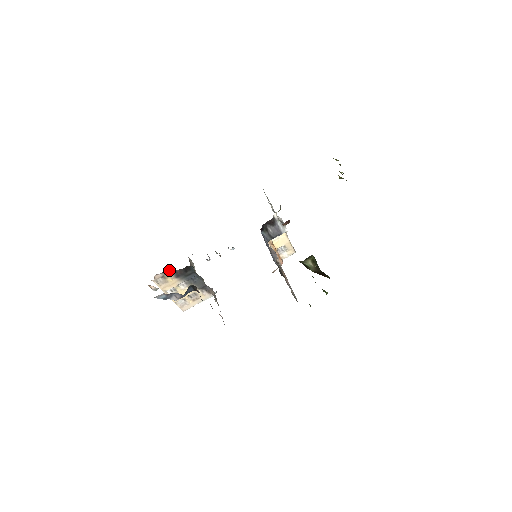
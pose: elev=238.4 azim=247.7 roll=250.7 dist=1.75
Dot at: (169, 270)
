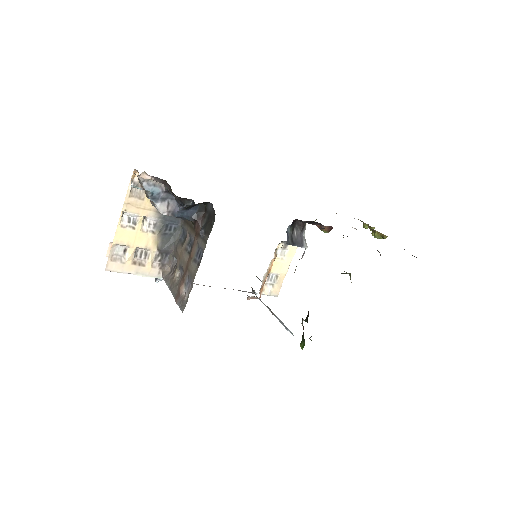
Dot at: (163, 183)
